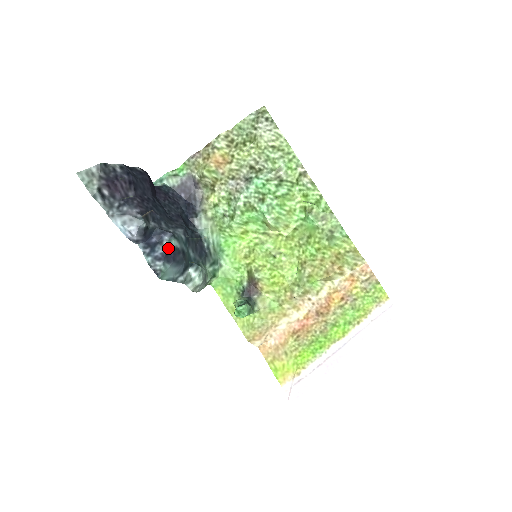
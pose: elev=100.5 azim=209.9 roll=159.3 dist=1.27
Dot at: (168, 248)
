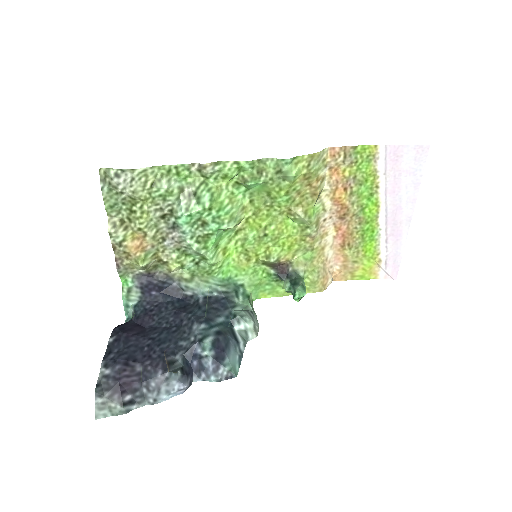
Dot at: (210, 353)
